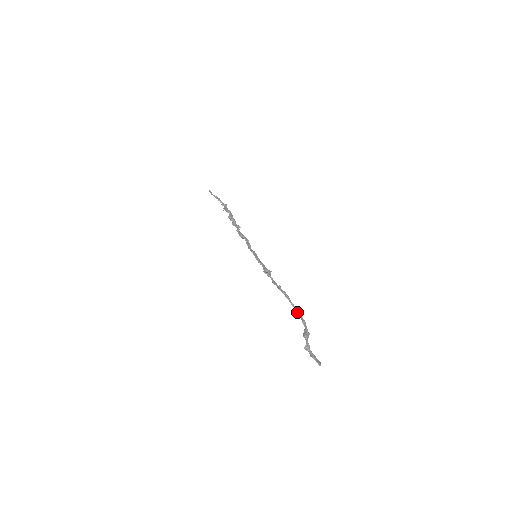
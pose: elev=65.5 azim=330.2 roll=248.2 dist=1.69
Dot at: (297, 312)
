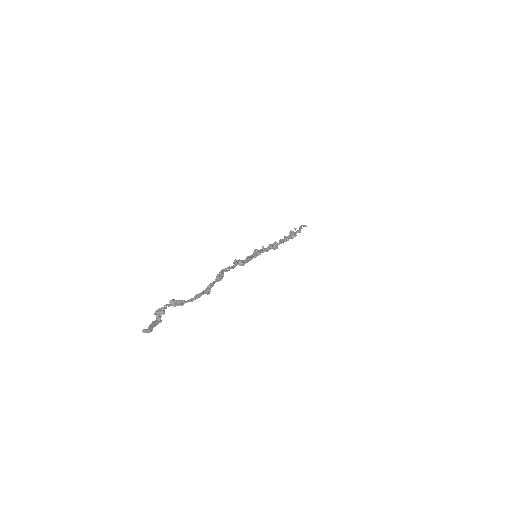
Dot at: (205, 289)
